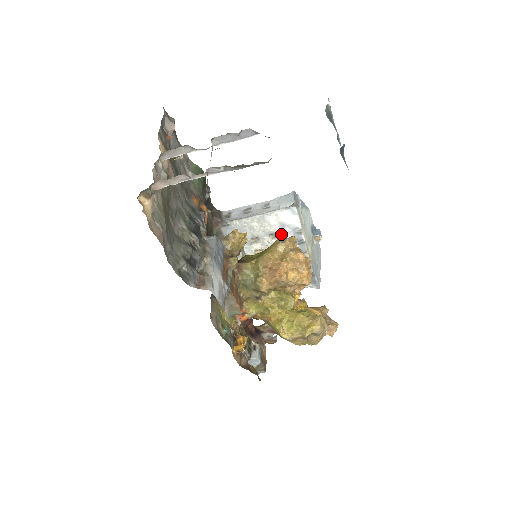
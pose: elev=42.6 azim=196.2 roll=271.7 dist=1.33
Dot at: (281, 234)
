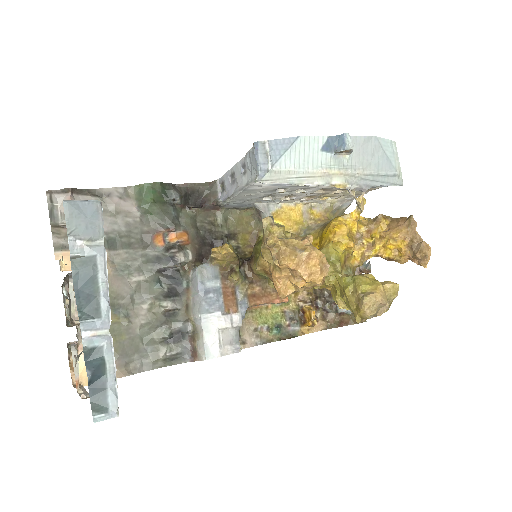
Dot at: (262, 227)
